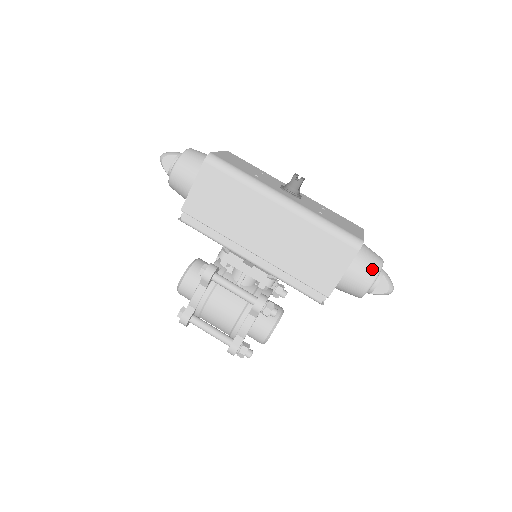
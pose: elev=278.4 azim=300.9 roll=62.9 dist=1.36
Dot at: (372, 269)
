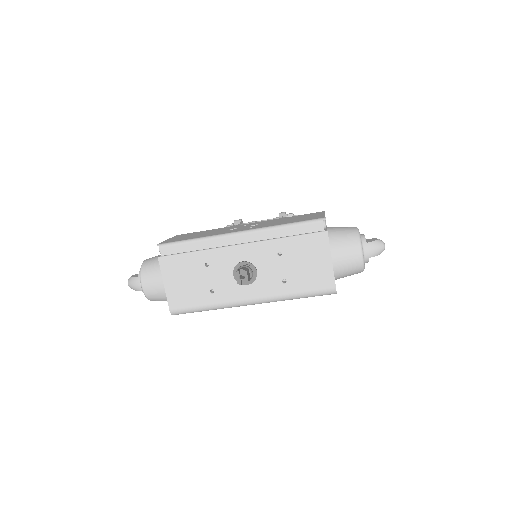
Dot at: (356, 272)
